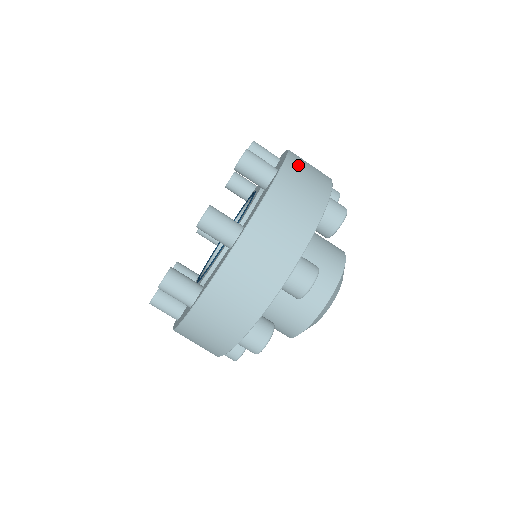
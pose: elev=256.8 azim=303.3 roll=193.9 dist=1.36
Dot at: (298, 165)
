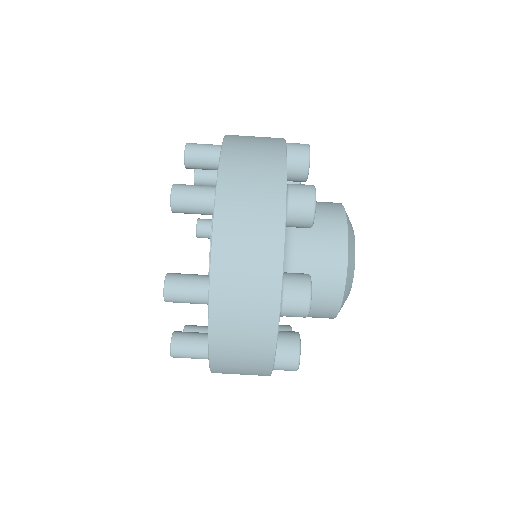
Dot at: (236, 170)
